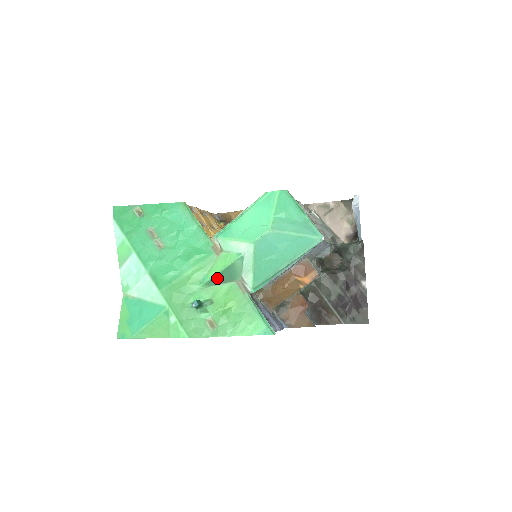
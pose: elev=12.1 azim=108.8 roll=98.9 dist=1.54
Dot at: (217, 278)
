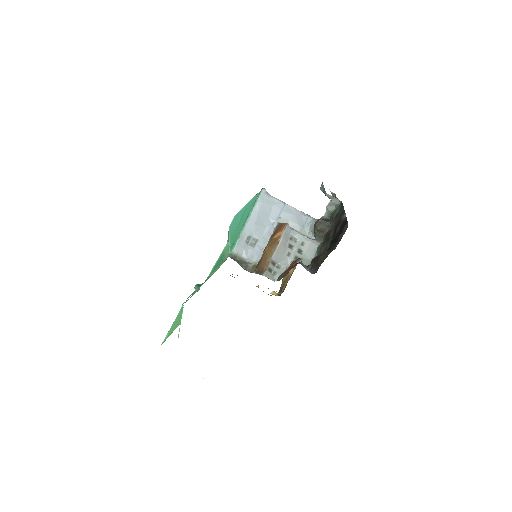
Dot at: (215, 268)
